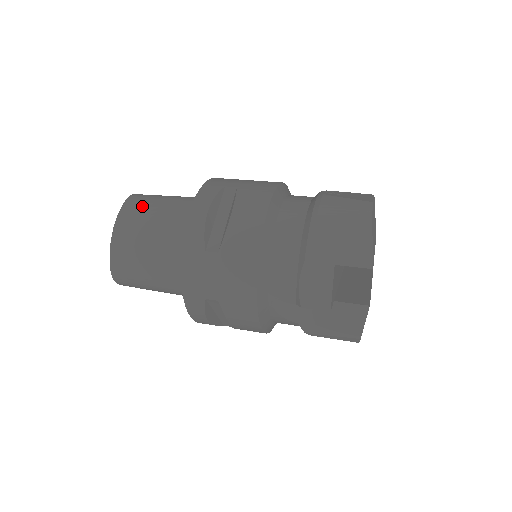
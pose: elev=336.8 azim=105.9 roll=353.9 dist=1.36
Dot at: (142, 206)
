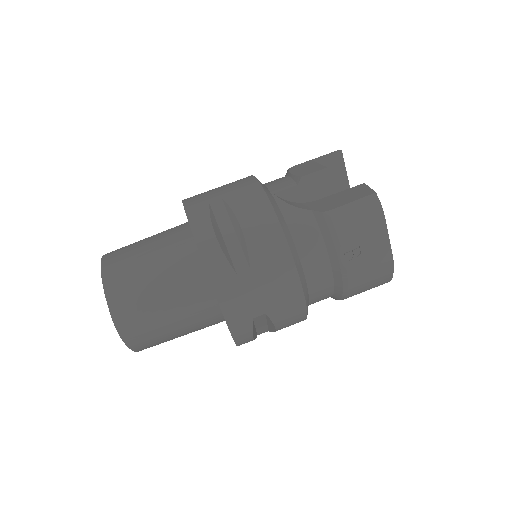
Dot at: (153, 339)
